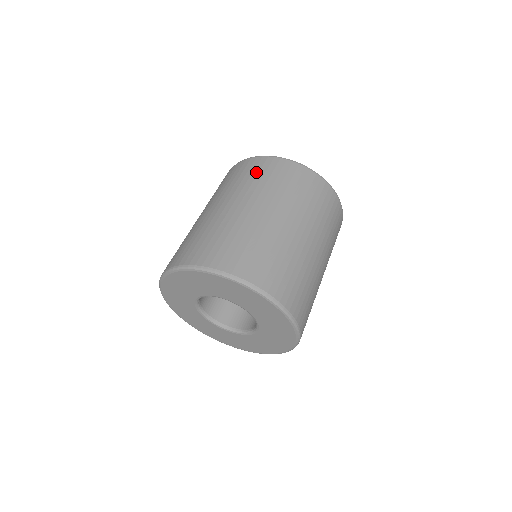
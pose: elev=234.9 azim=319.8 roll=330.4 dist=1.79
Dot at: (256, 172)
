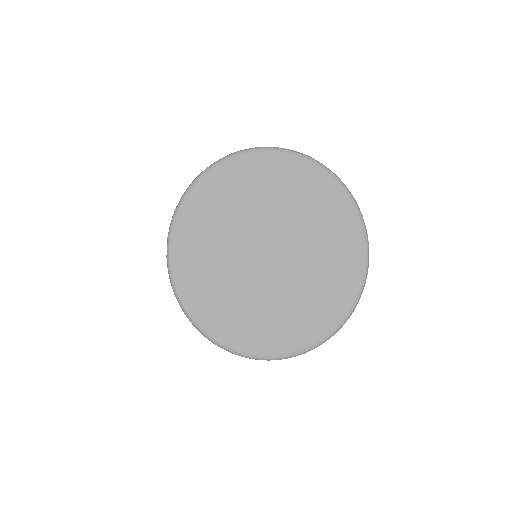
Dot at: occluded
